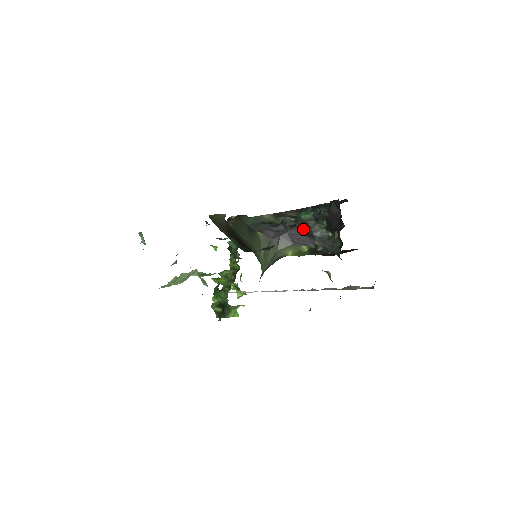
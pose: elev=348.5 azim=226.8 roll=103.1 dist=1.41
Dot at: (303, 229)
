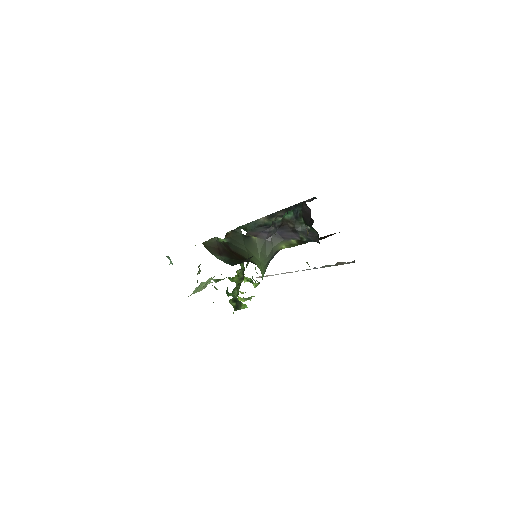
Dot at: (288, 227)
